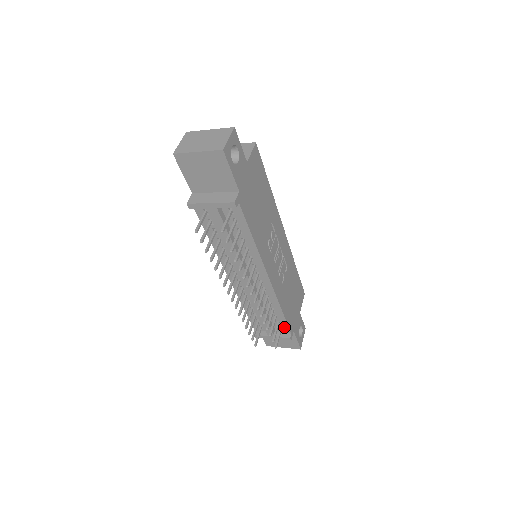
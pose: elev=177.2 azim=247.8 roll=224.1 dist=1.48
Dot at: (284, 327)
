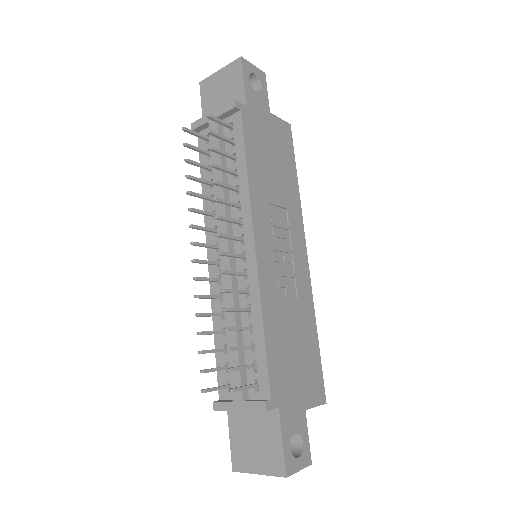
Dot at: (262, 379)
